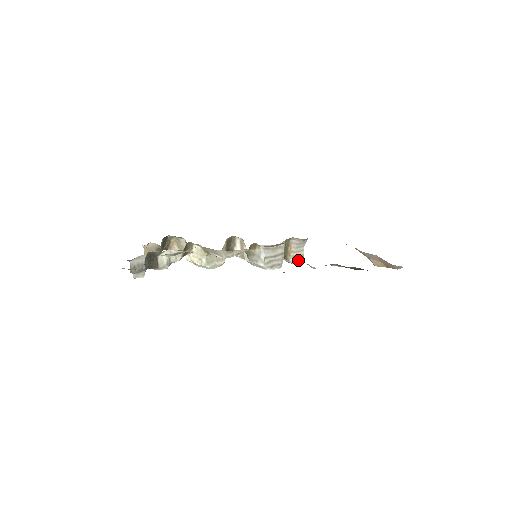
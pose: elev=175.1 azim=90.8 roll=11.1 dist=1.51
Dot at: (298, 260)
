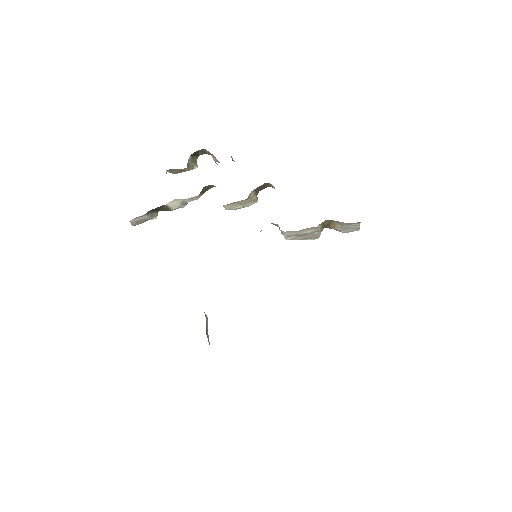
Dot at: (349, 231)
